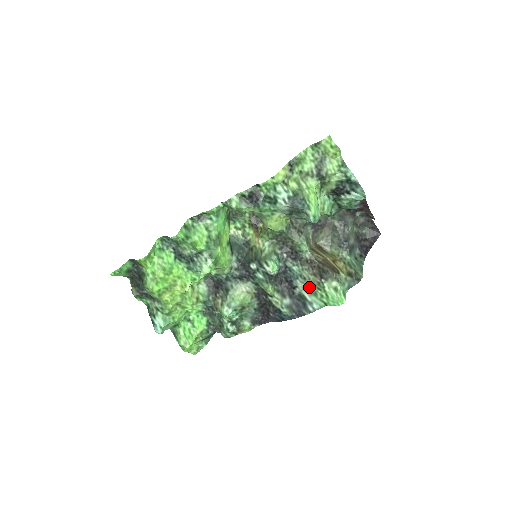
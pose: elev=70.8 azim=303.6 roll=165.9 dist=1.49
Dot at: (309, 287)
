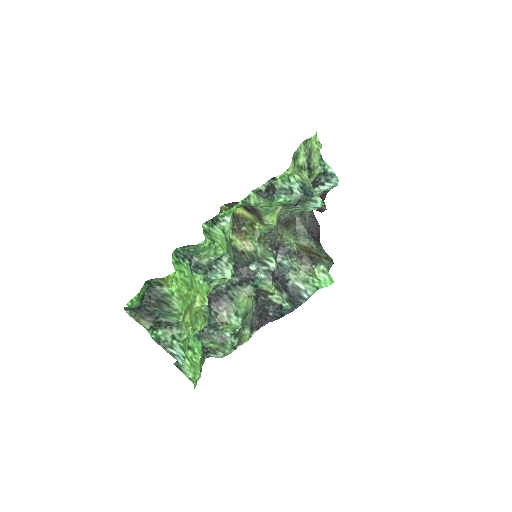
Dot at: (301, 276)
